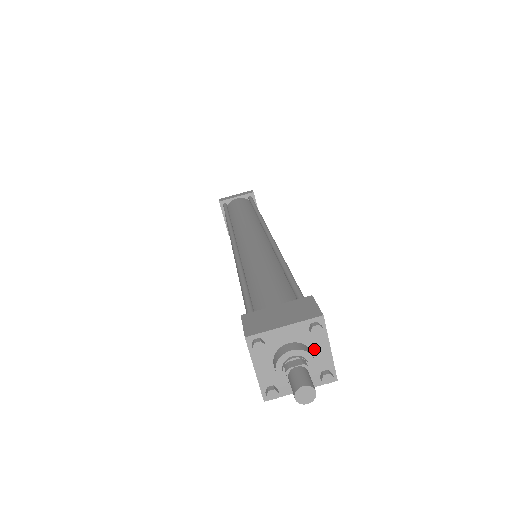
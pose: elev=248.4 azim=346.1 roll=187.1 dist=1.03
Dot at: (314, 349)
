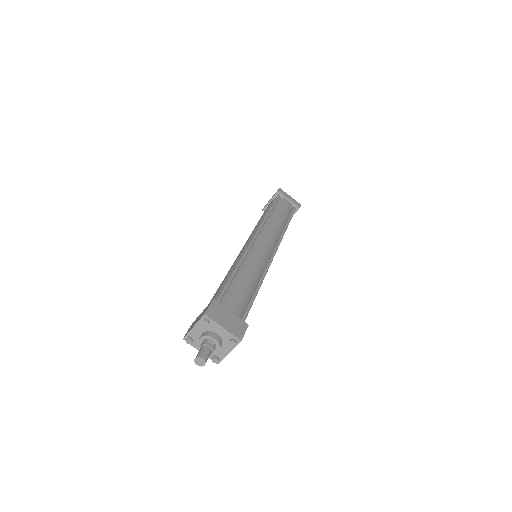
Dot at: (216, 331)
